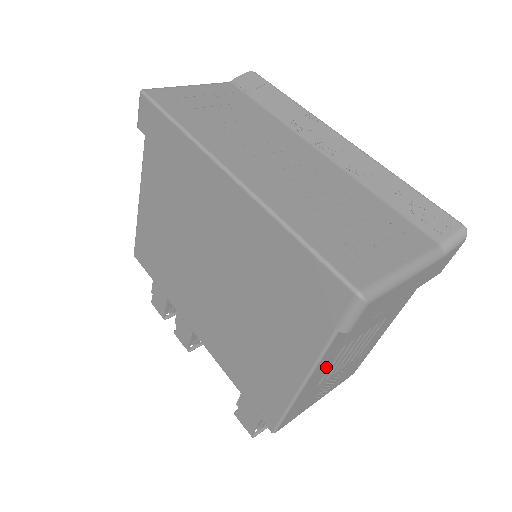
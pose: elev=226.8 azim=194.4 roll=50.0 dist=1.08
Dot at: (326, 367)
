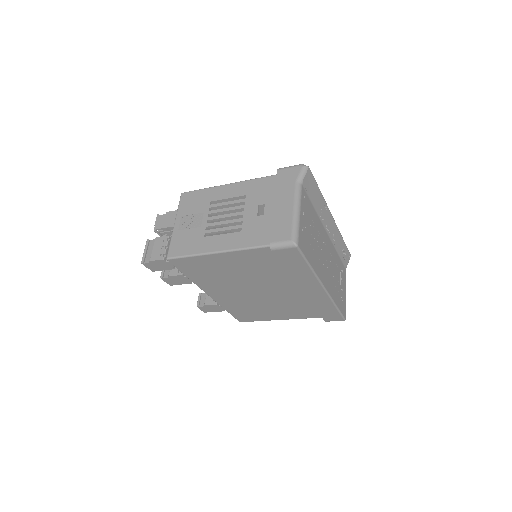
Dot at: occluded
